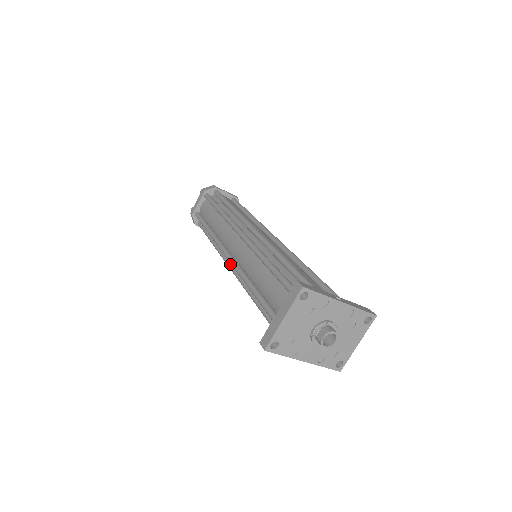
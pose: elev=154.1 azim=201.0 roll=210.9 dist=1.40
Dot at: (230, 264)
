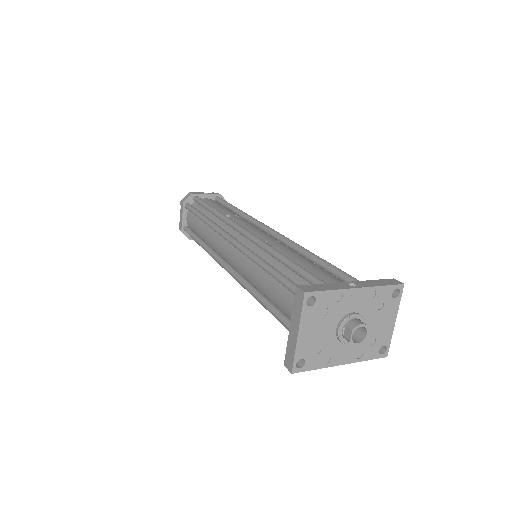
Dot at: occluded
